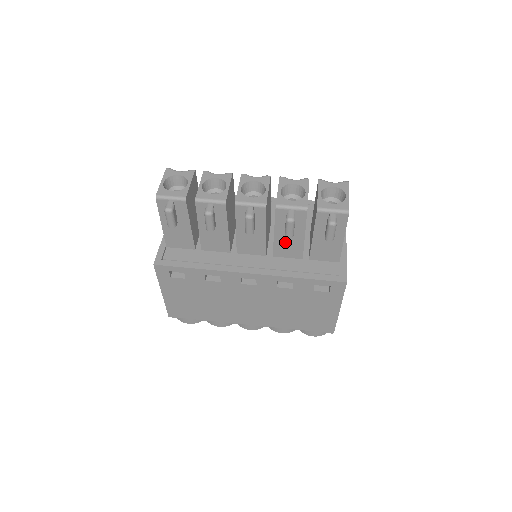
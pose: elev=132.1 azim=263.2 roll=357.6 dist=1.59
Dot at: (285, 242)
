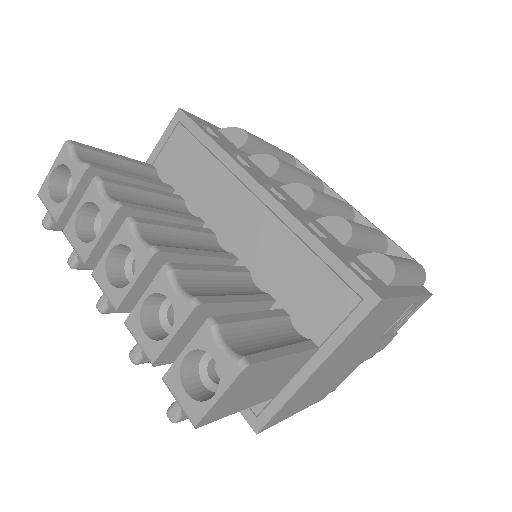
Dot at: occluded
